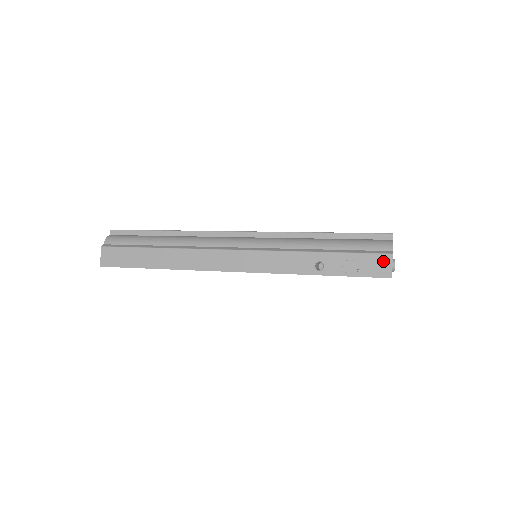
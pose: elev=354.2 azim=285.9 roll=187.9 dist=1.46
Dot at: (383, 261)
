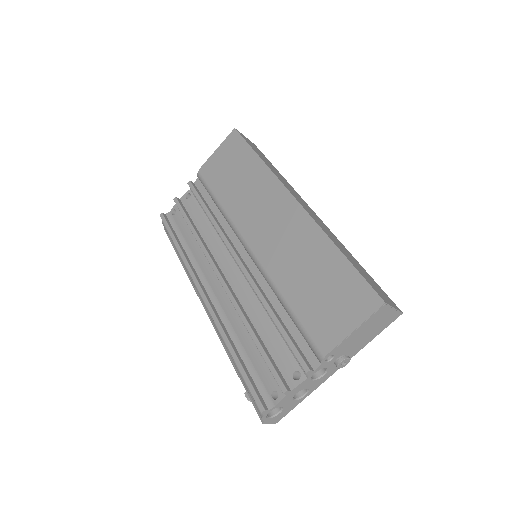
Dot at: occluded
